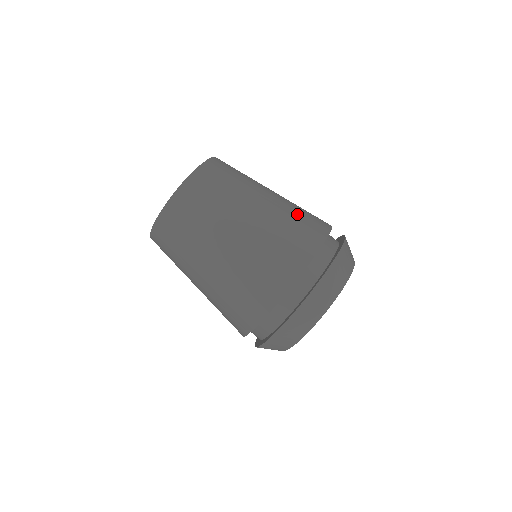
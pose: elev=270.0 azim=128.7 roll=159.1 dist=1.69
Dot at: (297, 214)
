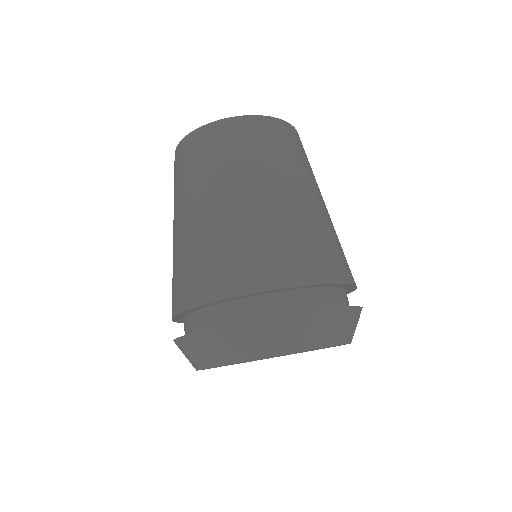
Dot at: occluded
